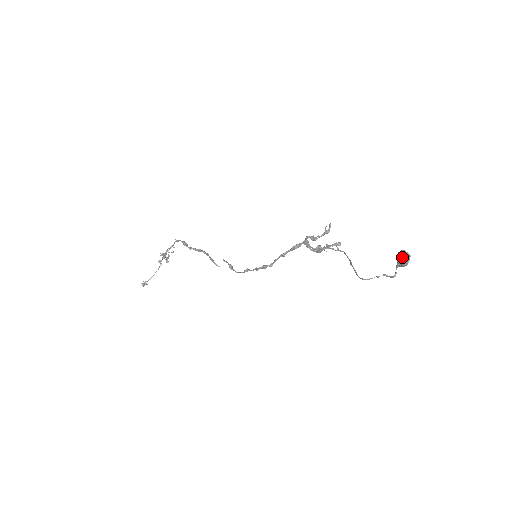
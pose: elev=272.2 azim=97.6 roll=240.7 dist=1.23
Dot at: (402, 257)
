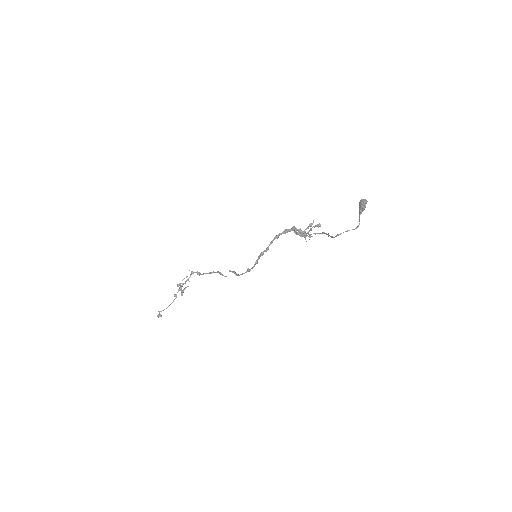
Dot at: (361, 202)
